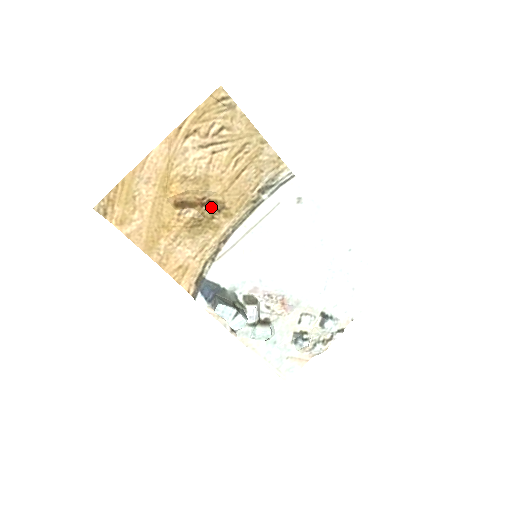
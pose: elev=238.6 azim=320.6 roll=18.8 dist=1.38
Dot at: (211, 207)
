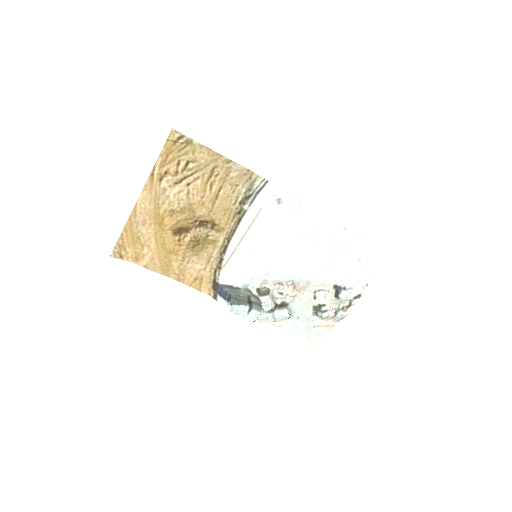
Dot at: (204, 227)
